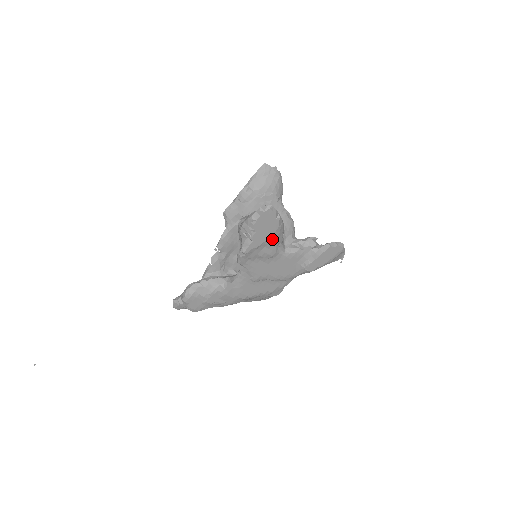
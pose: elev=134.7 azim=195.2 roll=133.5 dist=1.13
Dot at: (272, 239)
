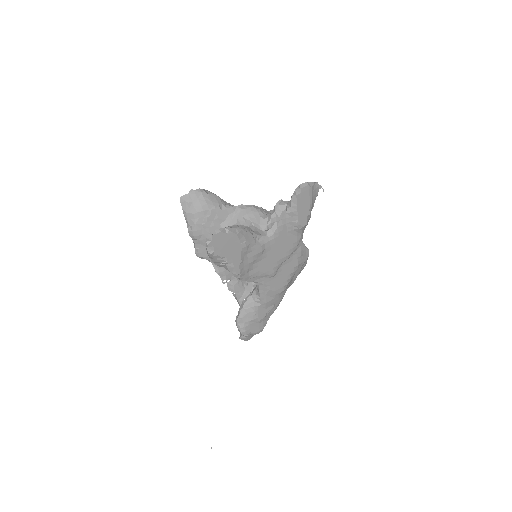
Dot at: (244, 245)
